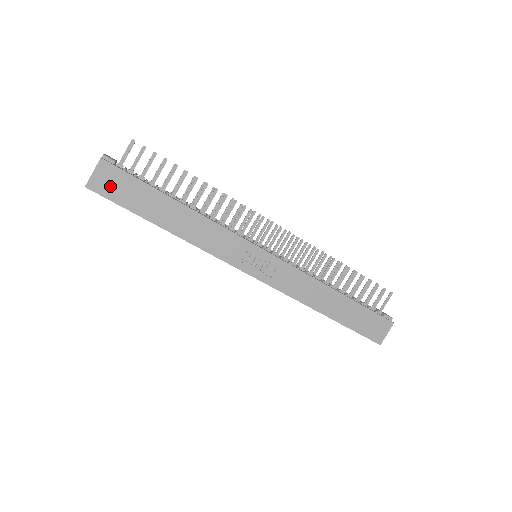
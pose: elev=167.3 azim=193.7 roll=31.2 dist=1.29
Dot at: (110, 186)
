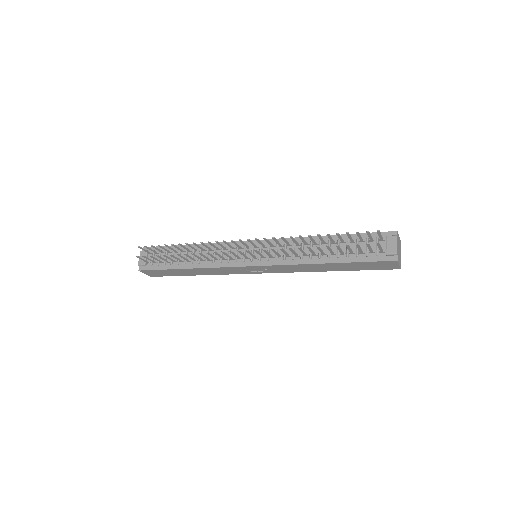
Dot at: (156, 274)
